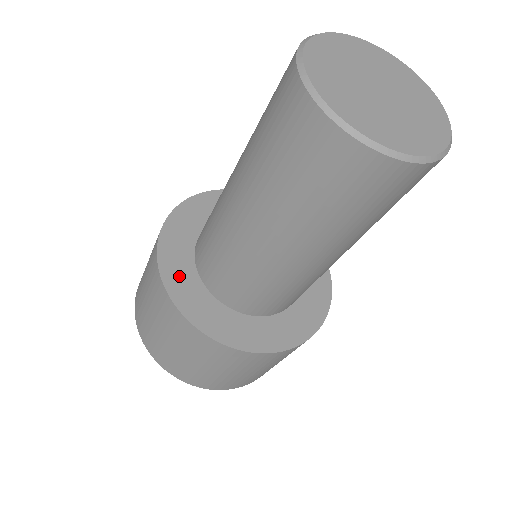
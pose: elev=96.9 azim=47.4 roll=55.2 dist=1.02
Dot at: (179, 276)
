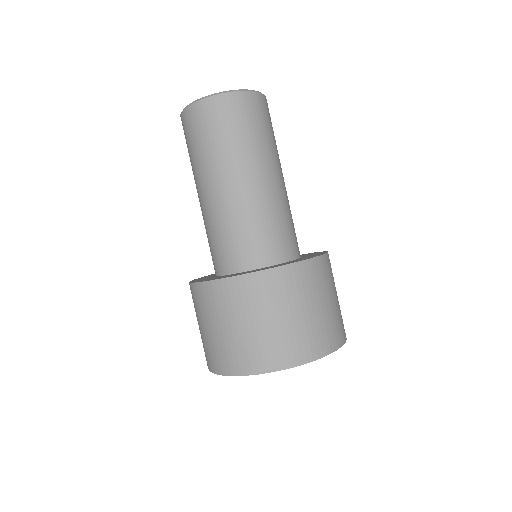
Dot at: occluded
